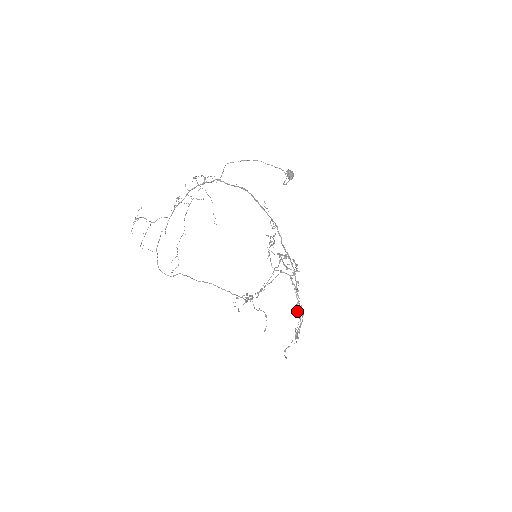
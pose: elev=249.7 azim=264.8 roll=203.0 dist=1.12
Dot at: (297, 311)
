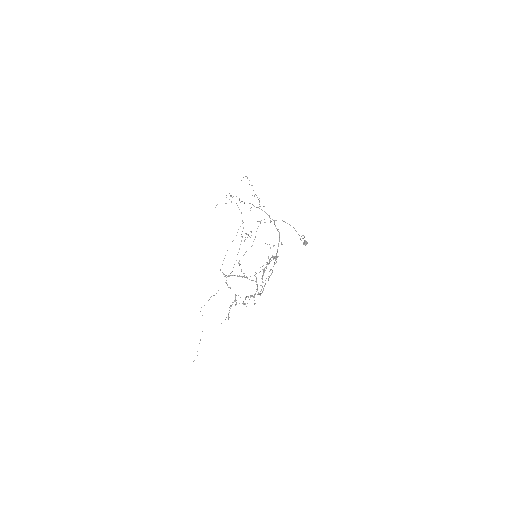
Dot at: (246, 297)
